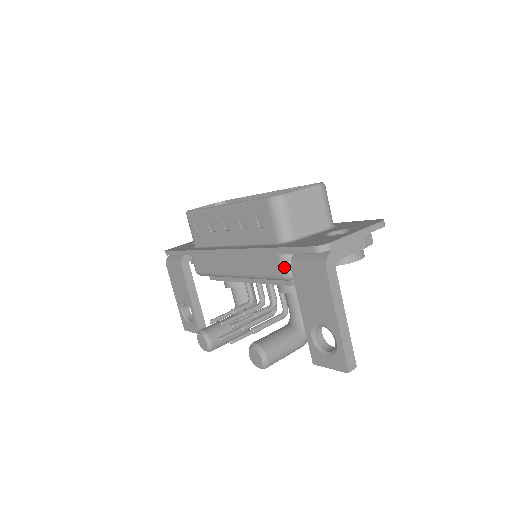
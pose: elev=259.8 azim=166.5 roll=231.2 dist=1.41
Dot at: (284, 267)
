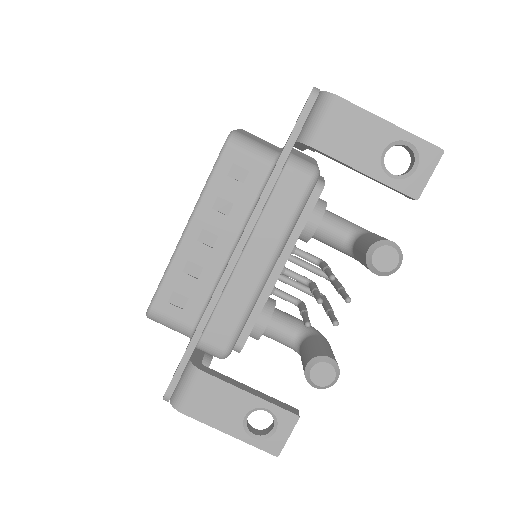
Dot at: (303, 170)
